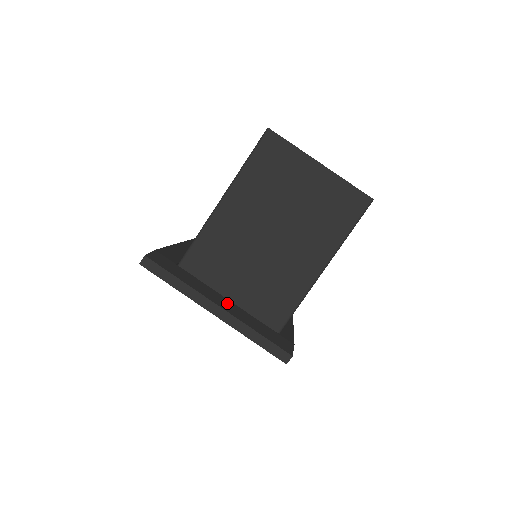
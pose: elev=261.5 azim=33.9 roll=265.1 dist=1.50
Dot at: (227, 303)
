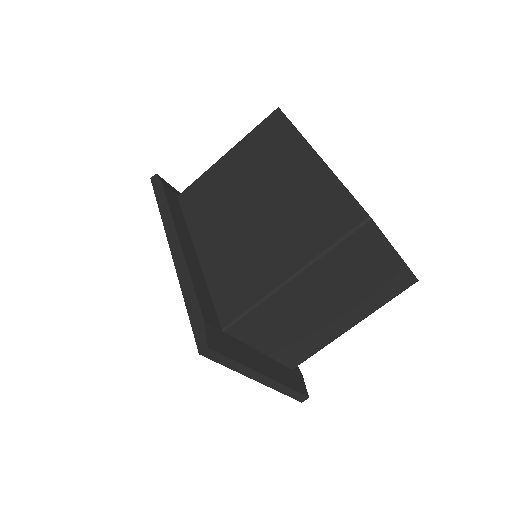
Dot at: (265, 362)
